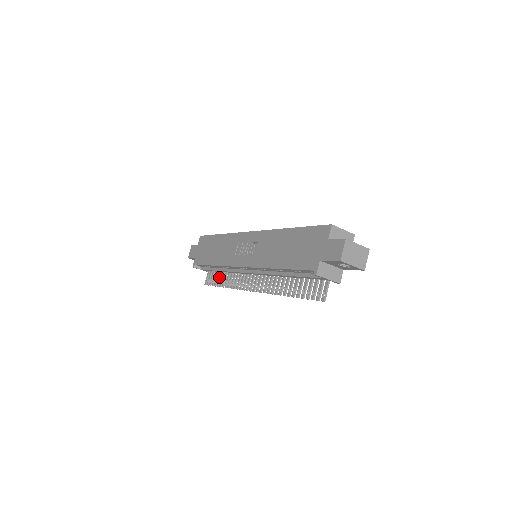
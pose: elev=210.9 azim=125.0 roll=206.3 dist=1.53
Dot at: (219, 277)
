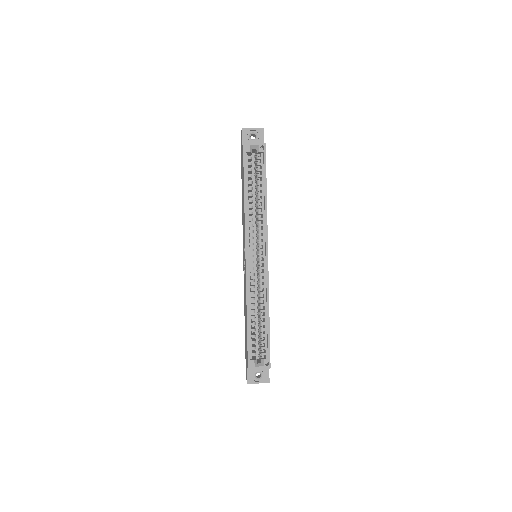
Dot at: occluded
